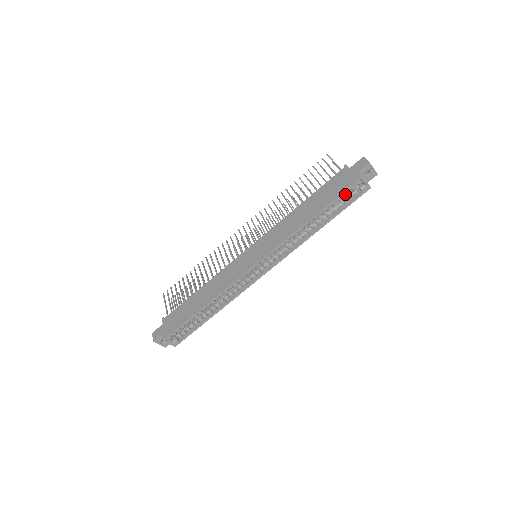
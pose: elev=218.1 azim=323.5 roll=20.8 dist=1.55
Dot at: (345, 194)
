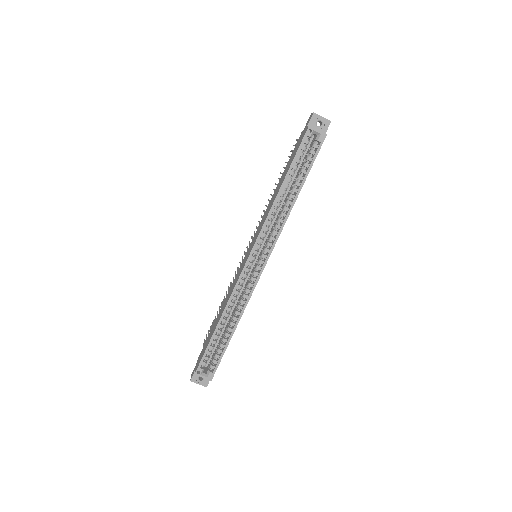
Dot at: occluded
